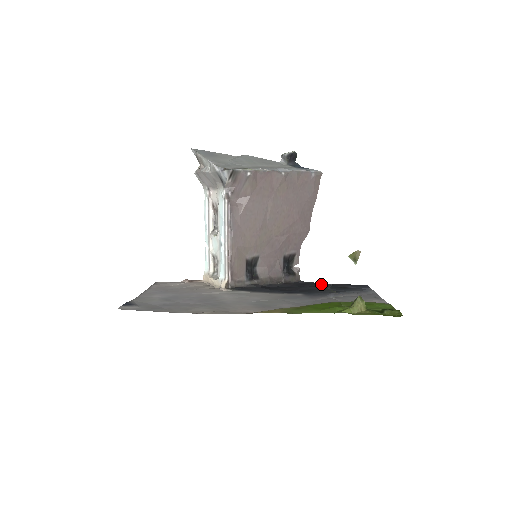
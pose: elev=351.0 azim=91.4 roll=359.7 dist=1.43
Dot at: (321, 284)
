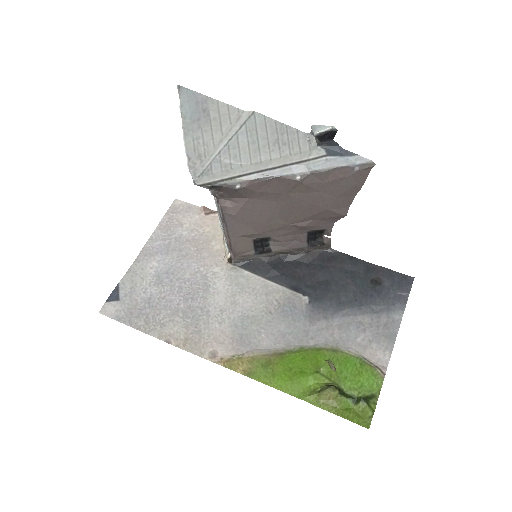
Dot at: (353, 262)
